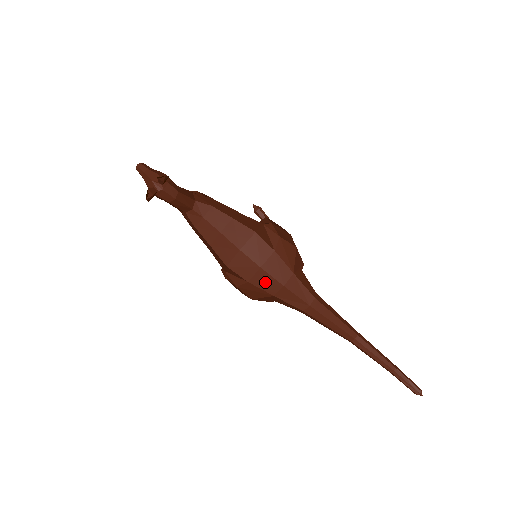
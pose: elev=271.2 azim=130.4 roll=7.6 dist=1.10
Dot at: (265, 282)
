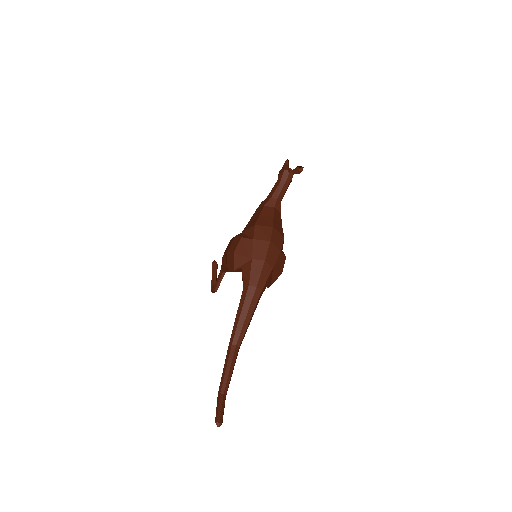
Dot at: (260, 249)
